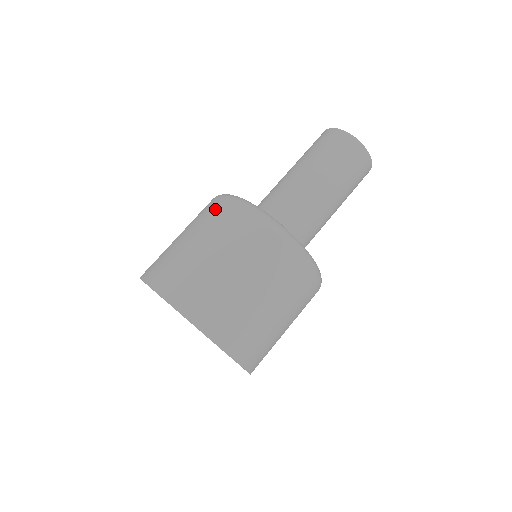
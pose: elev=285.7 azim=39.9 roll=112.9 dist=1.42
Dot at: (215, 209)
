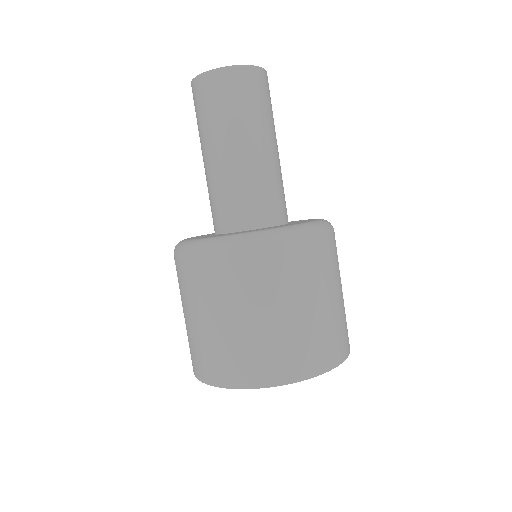
Dot at: (178, 272)
